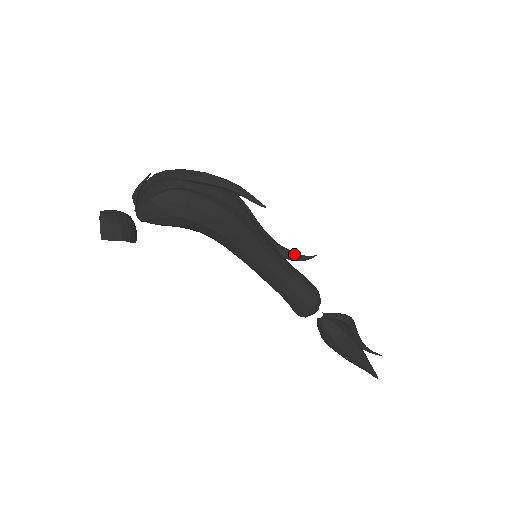
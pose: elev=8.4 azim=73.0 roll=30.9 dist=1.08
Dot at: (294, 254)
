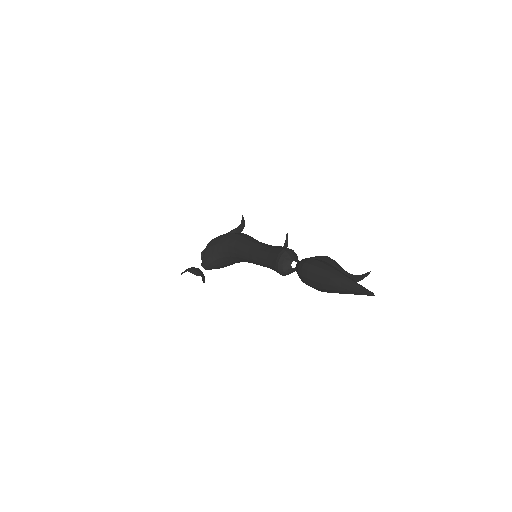
Dot at: occluded
